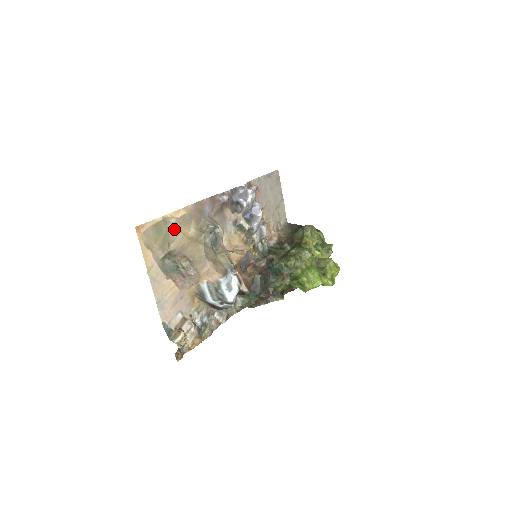
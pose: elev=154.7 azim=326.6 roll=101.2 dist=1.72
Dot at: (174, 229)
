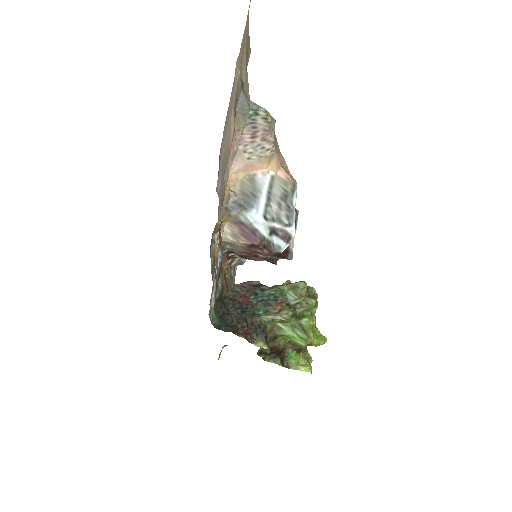
Dot at: (246, 86)
